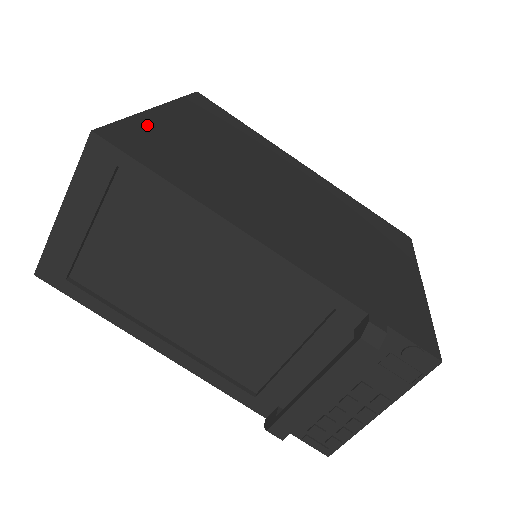
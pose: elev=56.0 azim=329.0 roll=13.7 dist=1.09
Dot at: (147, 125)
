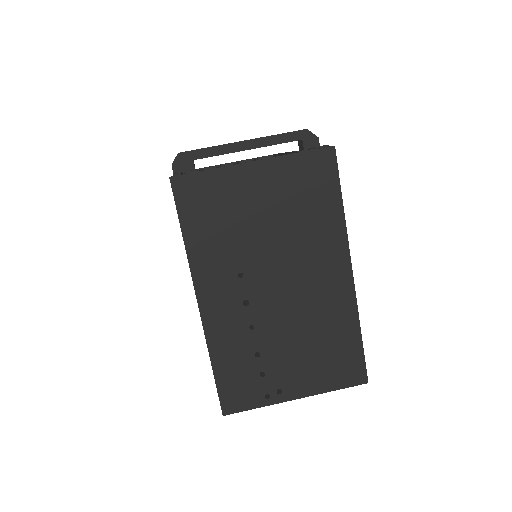
Dot at: occluded
